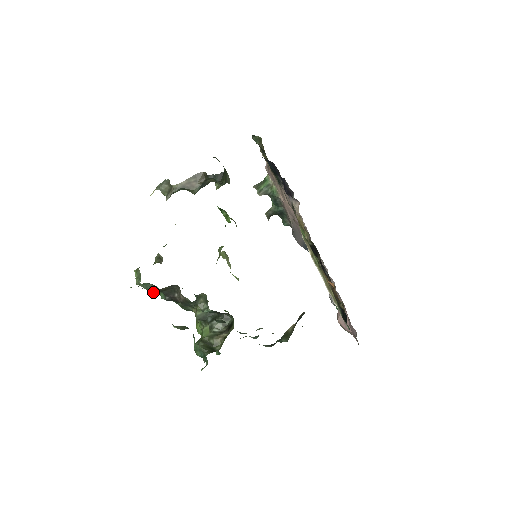
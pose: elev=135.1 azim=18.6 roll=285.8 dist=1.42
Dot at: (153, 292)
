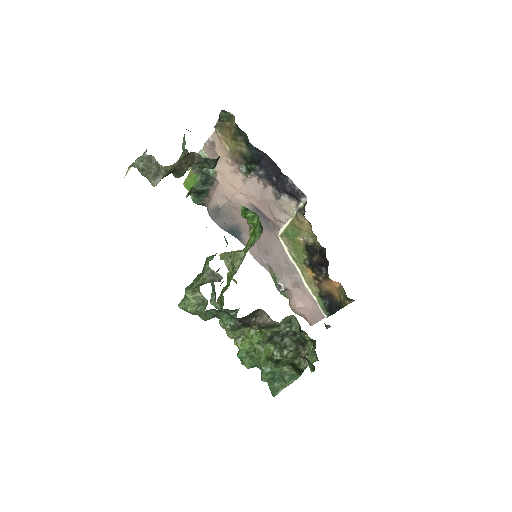
Dot at: (211, 318)
